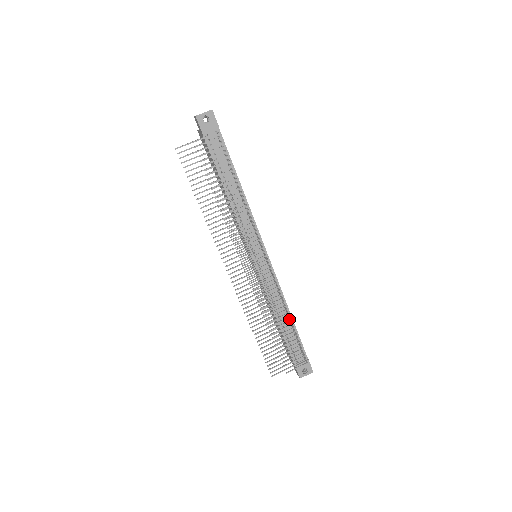
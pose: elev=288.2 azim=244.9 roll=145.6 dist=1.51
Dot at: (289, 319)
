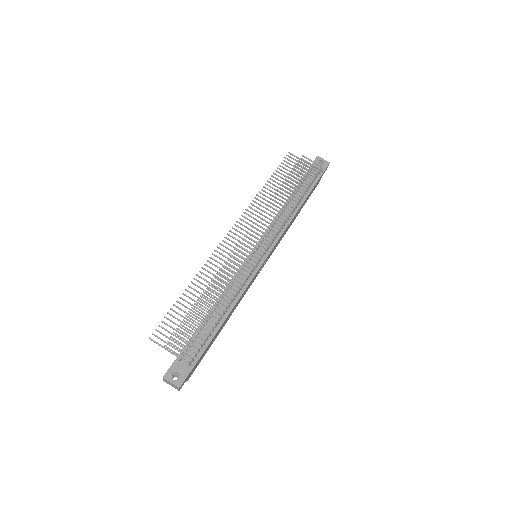
Dot at: (222, 318)
